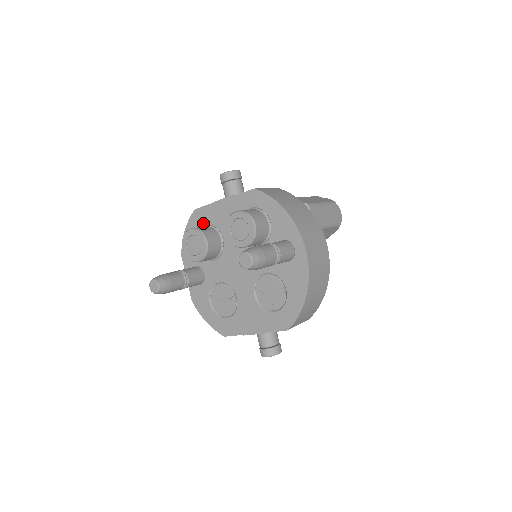
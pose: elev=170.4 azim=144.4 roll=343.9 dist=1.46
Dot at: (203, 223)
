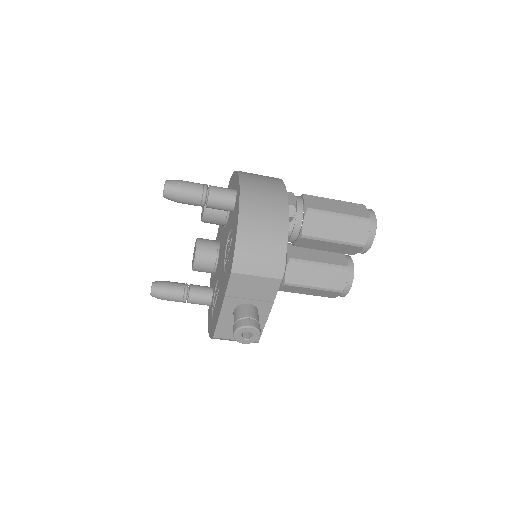
Dot at: occluded
